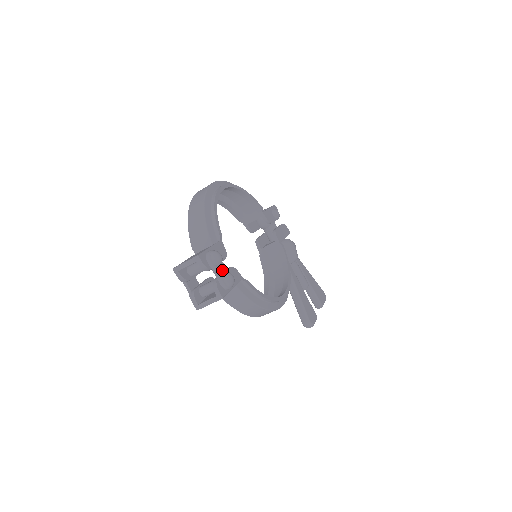
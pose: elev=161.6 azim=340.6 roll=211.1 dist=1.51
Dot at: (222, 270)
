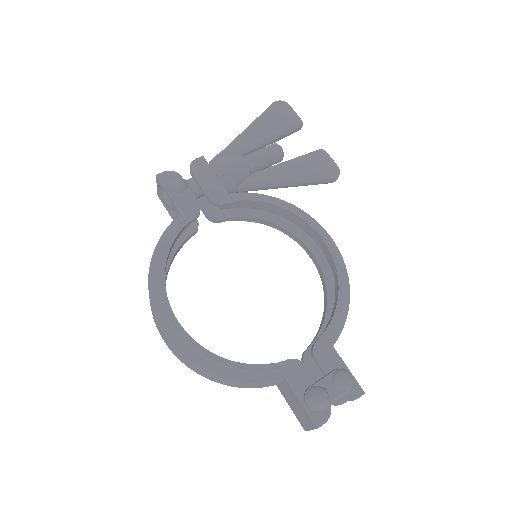
Dot at: (332, 389)
